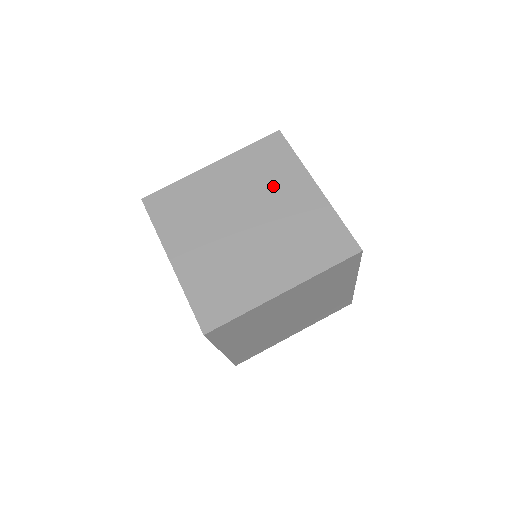
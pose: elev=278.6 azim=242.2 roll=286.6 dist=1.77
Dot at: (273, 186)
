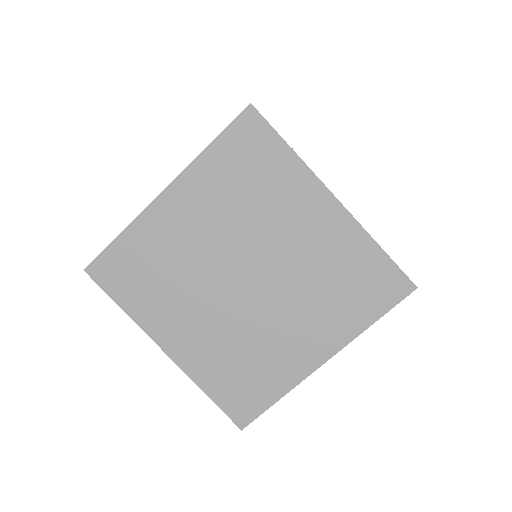
Dot at: (269, 212)
